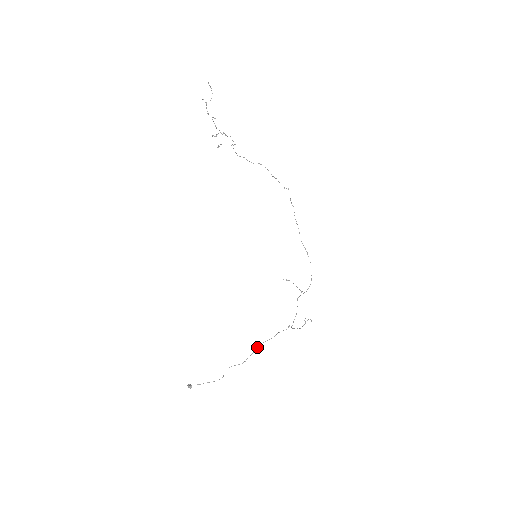
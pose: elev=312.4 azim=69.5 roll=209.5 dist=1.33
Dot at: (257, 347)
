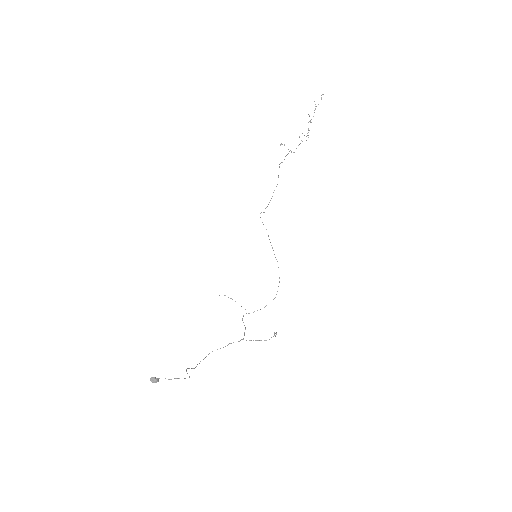
Dot at: (208, 354)
